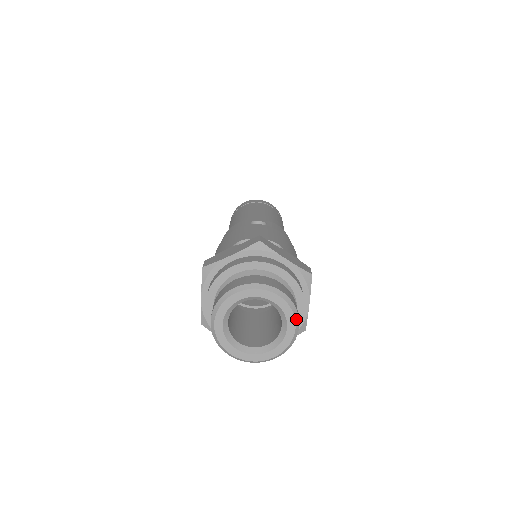
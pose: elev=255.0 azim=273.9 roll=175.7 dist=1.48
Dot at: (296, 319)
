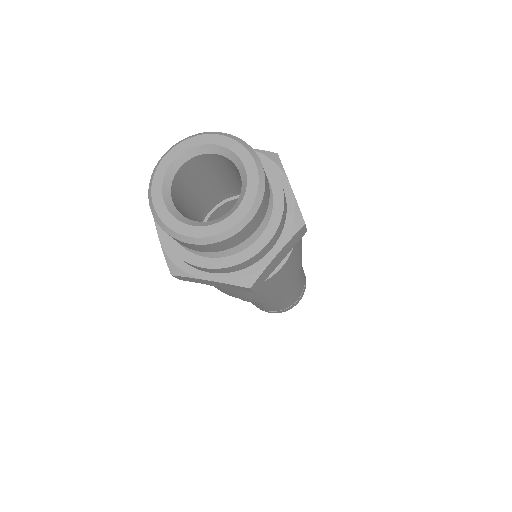
Dot at: (254, 206)
